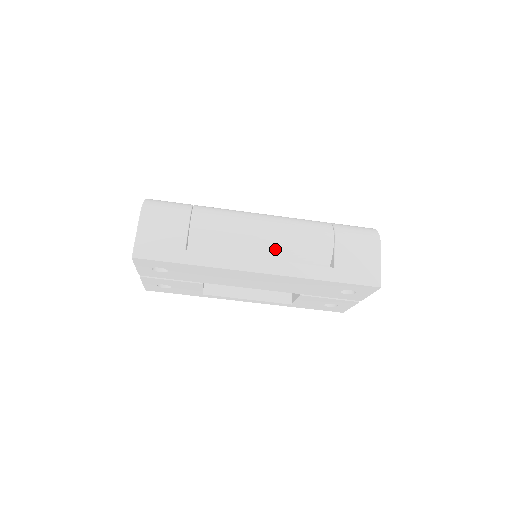
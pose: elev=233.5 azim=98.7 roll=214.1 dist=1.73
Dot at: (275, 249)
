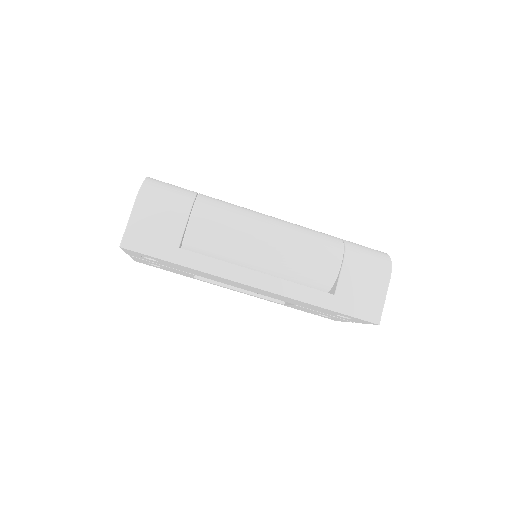
Dot at: (276, 262)
